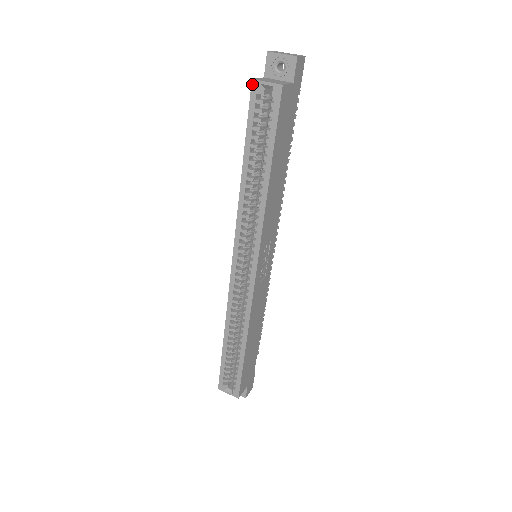
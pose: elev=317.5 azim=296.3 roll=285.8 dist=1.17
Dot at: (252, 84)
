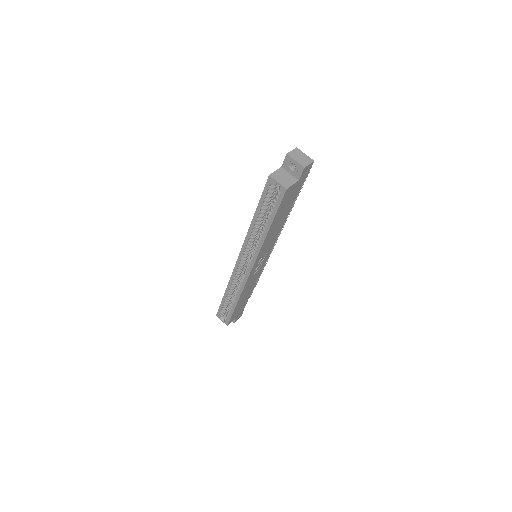
Dot at: (269, 177)
